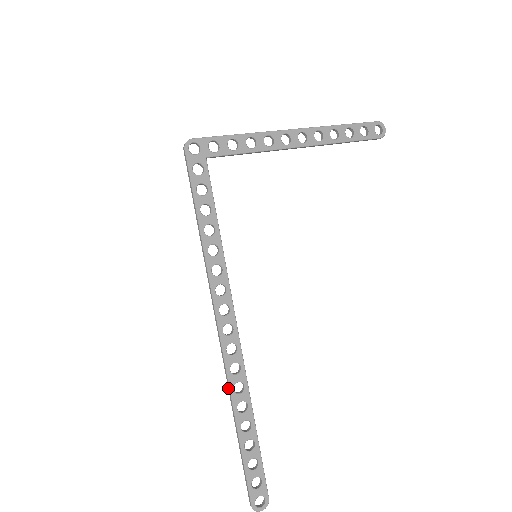
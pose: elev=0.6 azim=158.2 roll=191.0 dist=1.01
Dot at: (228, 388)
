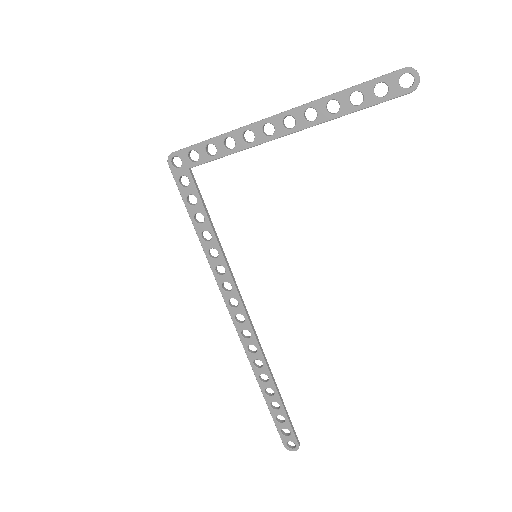
Dot at: (250, 361)
